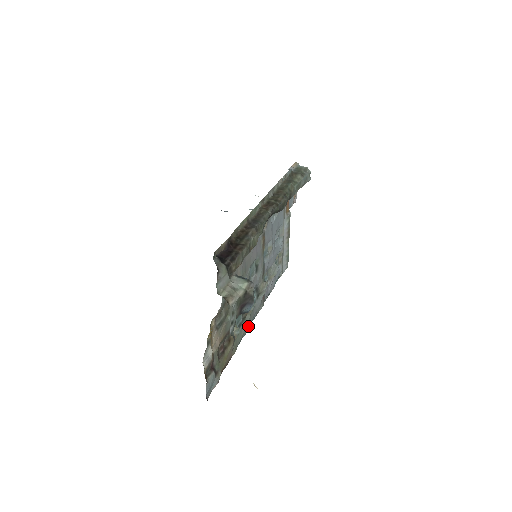
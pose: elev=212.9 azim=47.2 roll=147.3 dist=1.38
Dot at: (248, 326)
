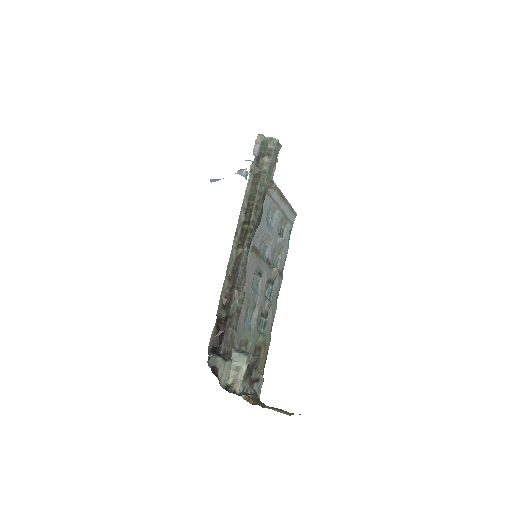
Dot at: (274, 312)
